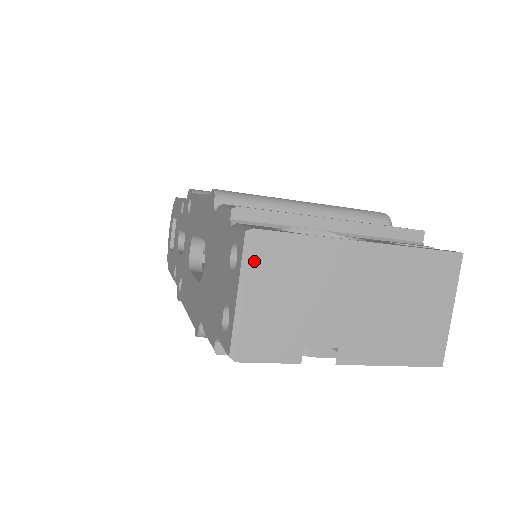
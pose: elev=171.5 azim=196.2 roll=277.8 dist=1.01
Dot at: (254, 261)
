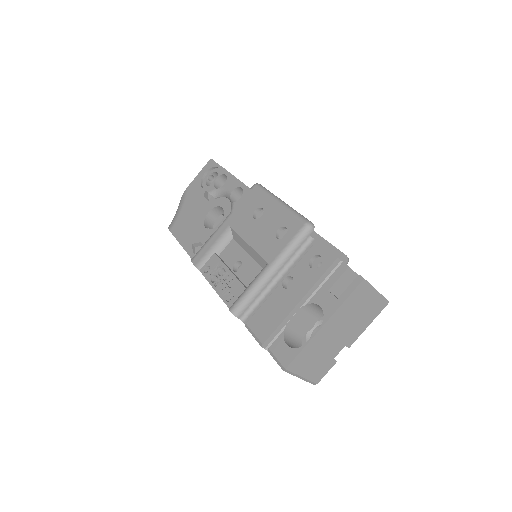
Dot at: (295, 371)
